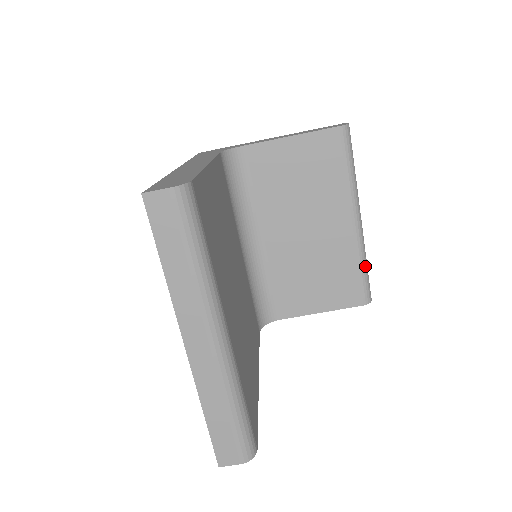
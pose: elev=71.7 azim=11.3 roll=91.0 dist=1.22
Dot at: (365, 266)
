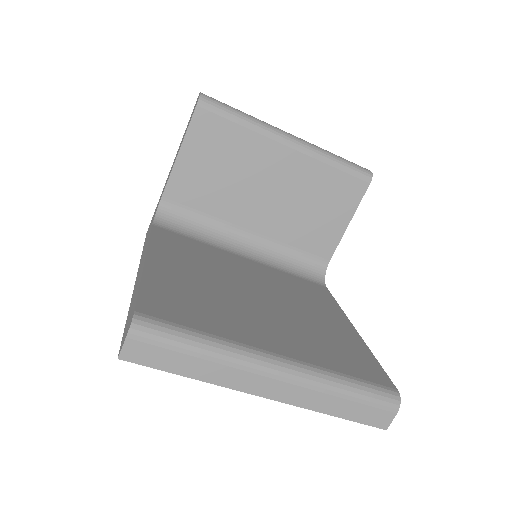
Dot at: (337, 160)
